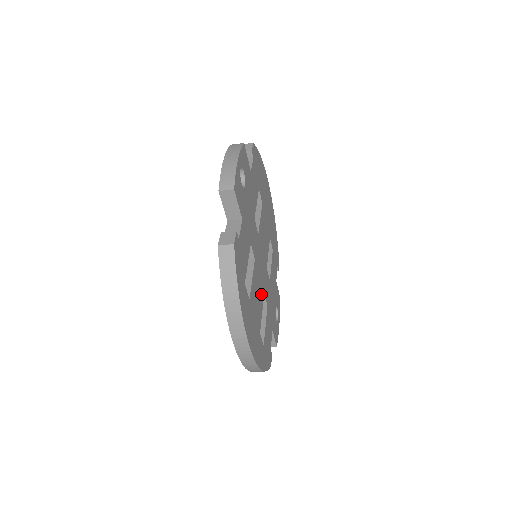
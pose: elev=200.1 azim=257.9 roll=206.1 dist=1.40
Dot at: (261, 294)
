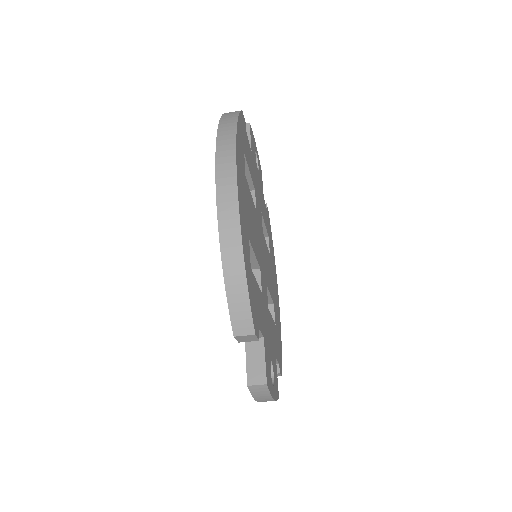
Dot at: (257, 250)
